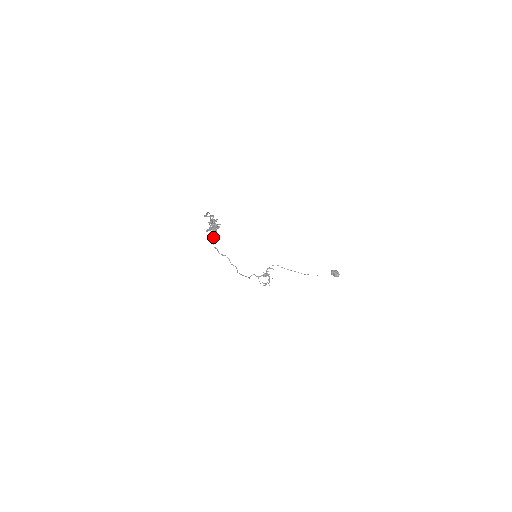
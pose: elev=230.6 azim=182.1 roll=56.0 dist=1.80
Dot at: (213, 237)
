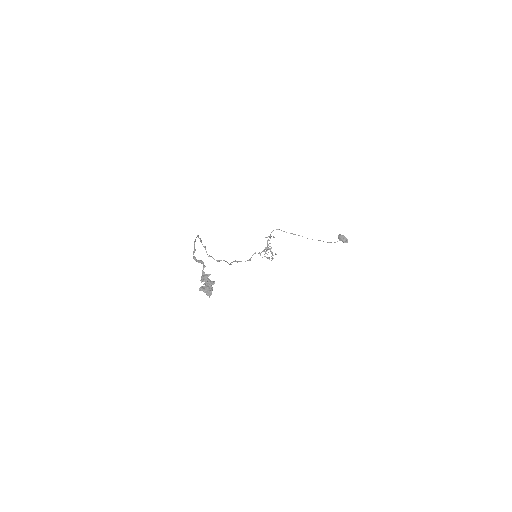
Dot at: (205, 247)
